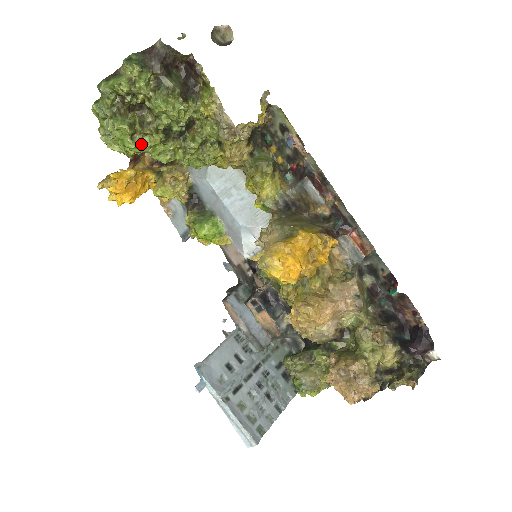
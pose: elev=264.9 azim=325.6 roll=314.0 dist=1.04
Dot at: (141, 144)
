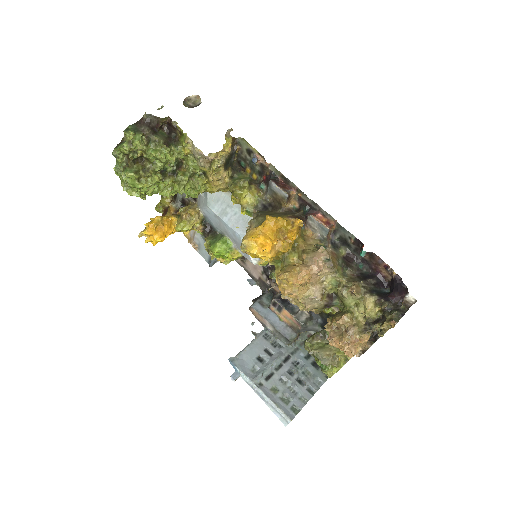
Dot at: (146, 184)
